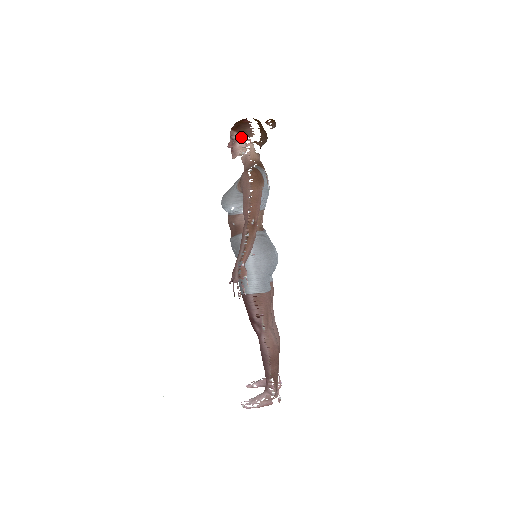
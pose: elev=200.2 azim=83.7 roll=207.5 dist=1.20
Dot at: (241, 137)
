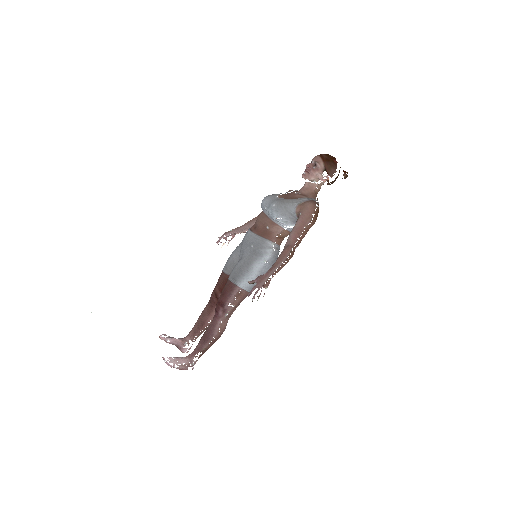
Dot at: (324, 170)
